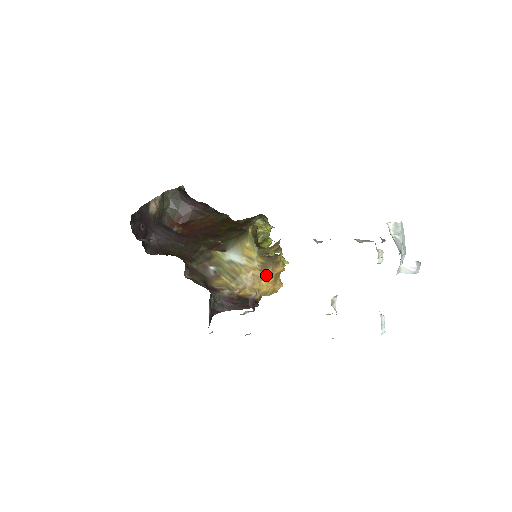
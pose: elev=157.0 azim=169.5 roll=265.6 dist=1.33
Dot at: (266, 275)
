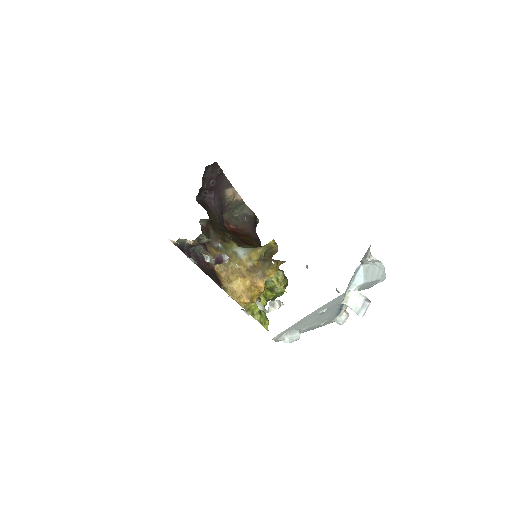
Dot at: (247, 276)
